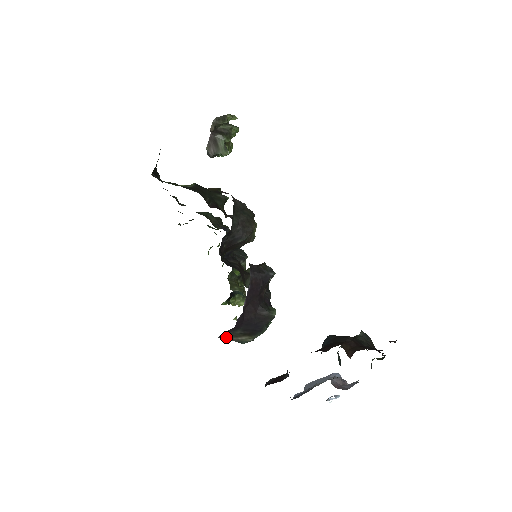
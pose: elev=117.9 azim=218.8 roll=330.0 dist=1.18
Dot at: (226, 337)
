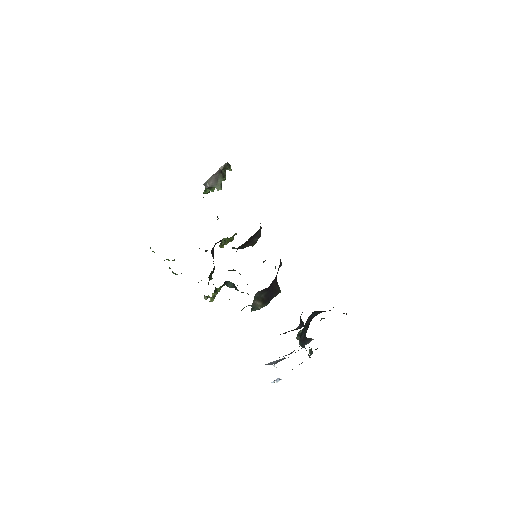
Dot at: (255, 296)
